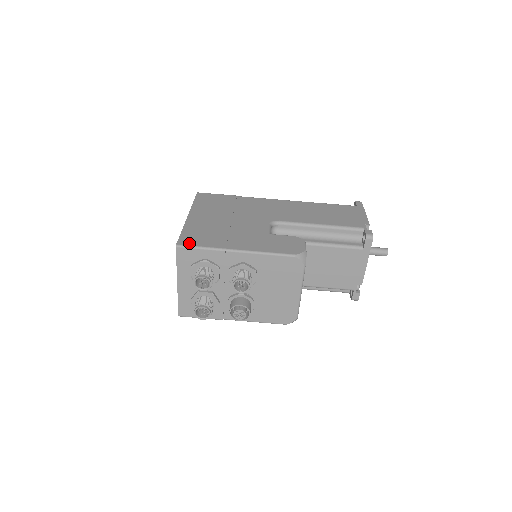
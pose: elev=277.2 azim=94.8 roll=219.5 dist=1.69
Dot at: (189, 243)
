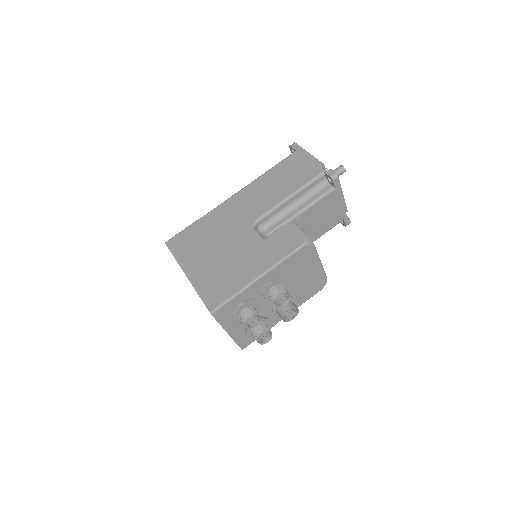
Dot at: (217, 303)
